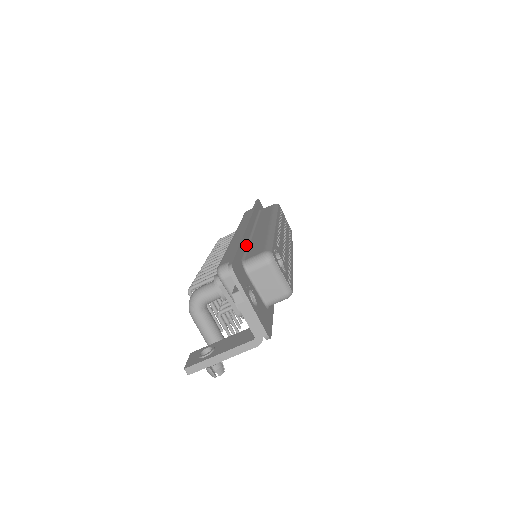
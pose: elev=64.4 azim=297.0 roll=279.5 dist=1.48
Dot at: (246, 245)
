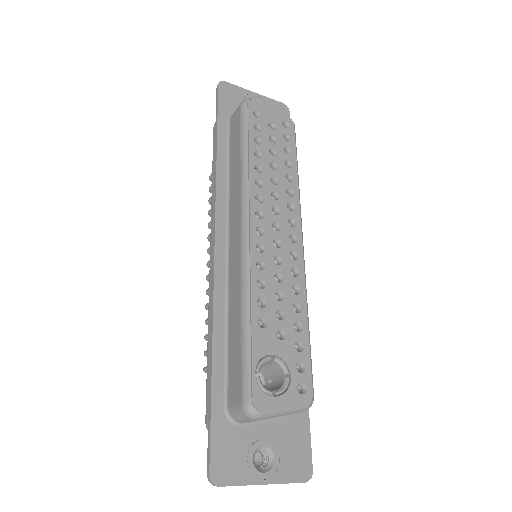
Dot at: (224, 337)
